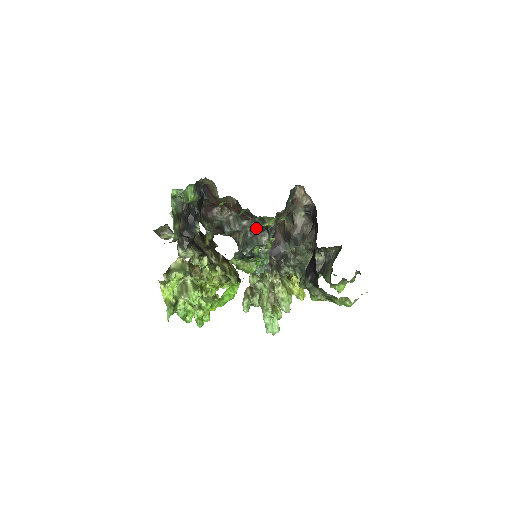
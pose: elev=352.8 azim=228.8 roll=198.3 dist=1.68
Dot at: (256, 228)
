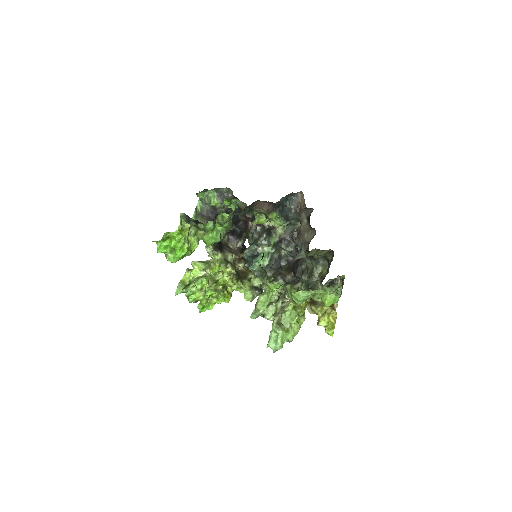
Dot at: occluded
